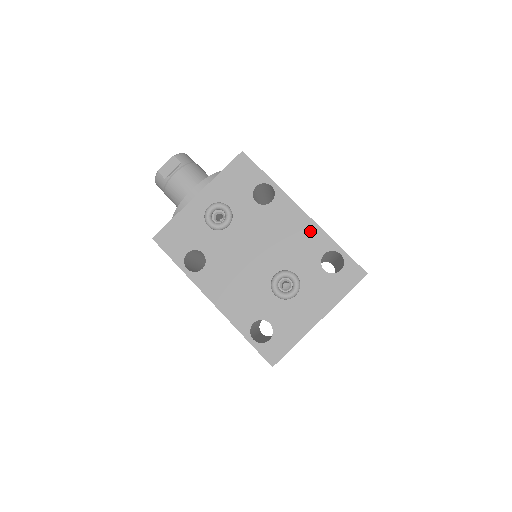
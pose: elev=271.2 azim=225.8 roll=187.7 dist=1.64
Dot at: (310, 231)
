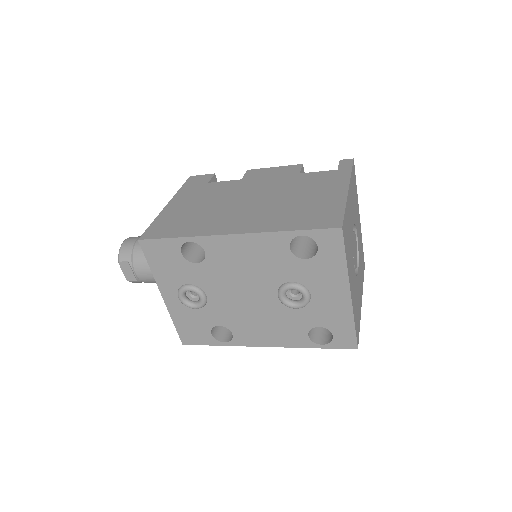
Dot at: (257, 243)
